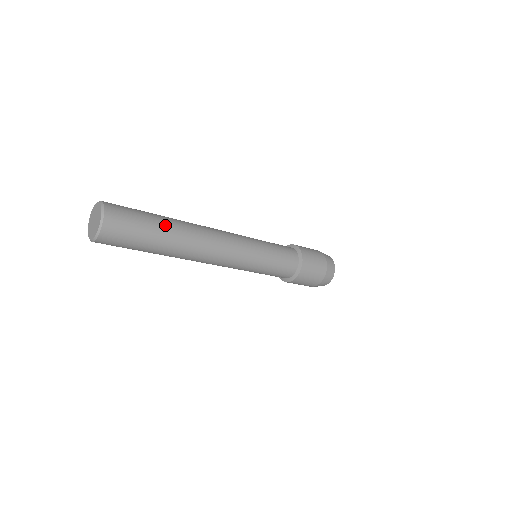
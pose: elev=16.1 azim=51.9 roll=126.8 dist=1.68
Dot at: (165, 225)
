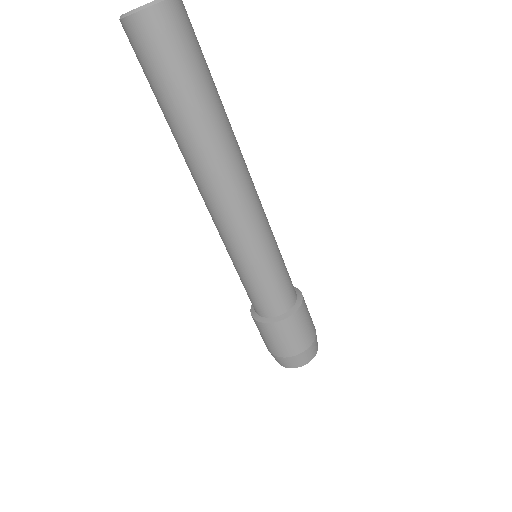
Dot at: occluded
